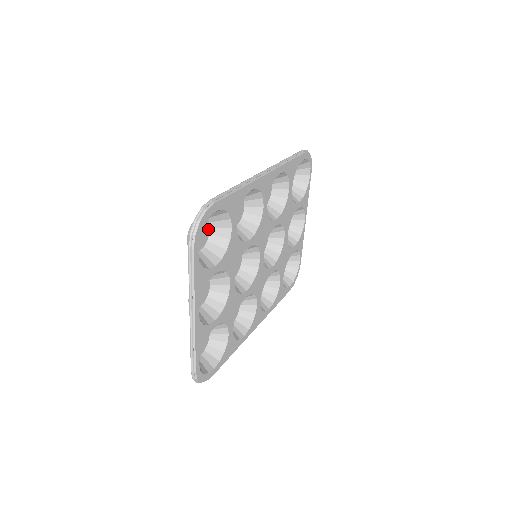
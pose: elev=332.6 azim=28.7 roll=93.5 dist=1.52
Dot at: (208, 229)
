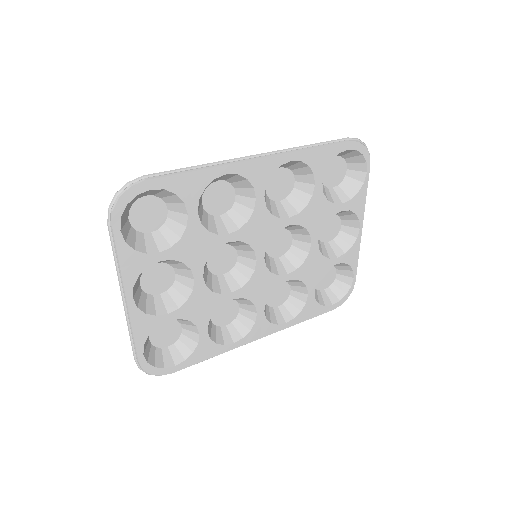
Dot at: (164, 211)
